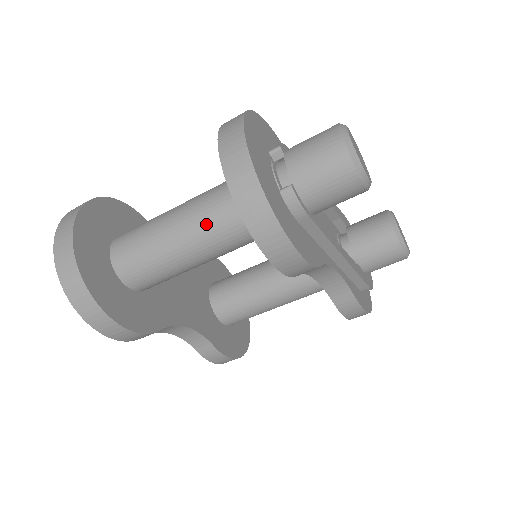
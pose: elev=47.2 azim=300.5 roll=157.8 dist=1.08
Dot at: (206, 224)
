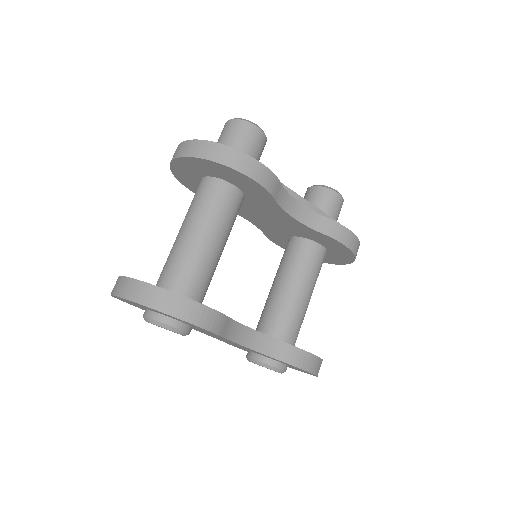
Dot at: (200, 211)
